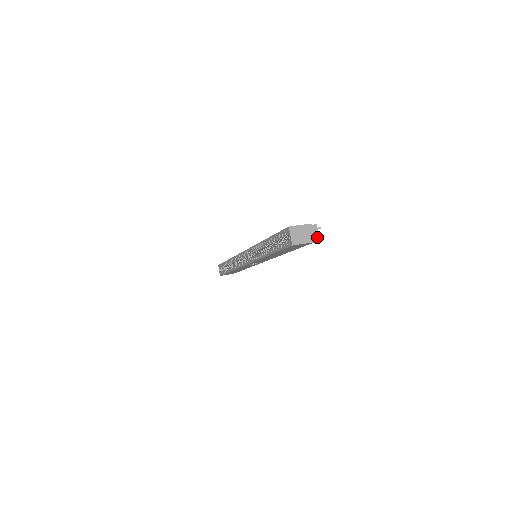
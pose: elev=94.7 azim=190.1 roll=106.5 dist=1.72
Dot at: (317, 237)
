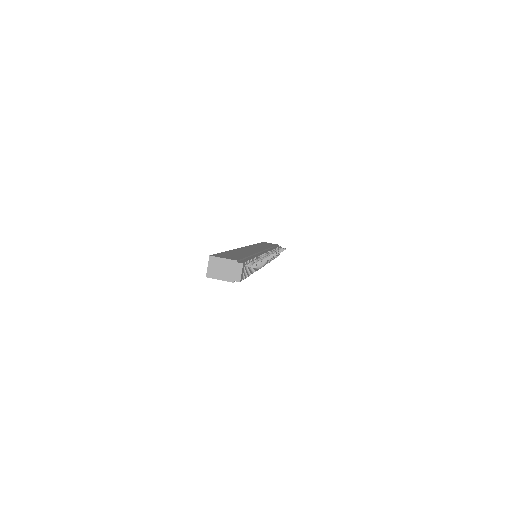
Dot at: (238, 278)
